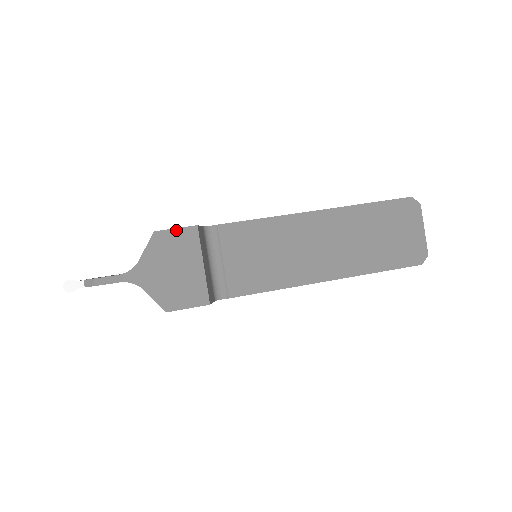
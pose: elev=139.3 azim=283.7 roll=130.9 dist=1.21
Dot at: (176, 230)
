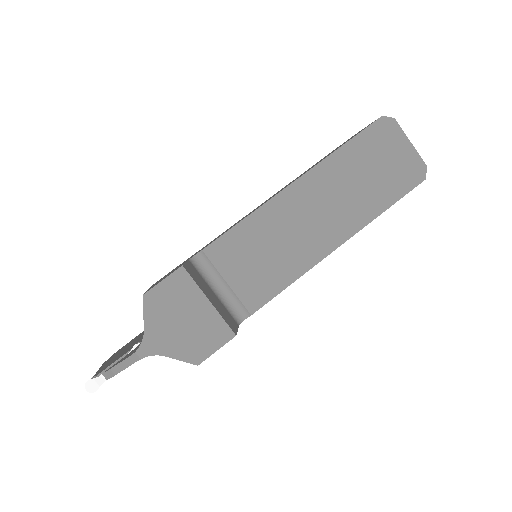
Dot at: (164, 281)
